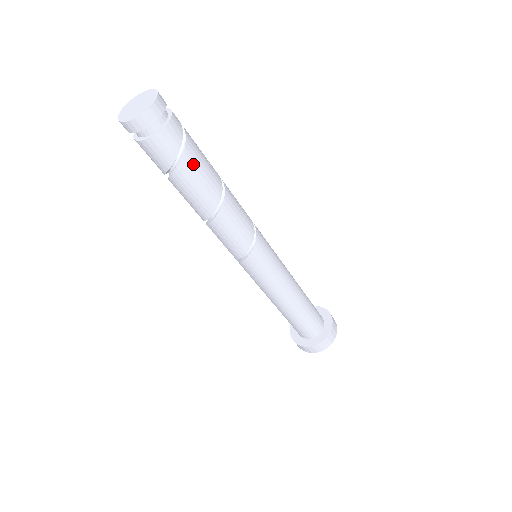
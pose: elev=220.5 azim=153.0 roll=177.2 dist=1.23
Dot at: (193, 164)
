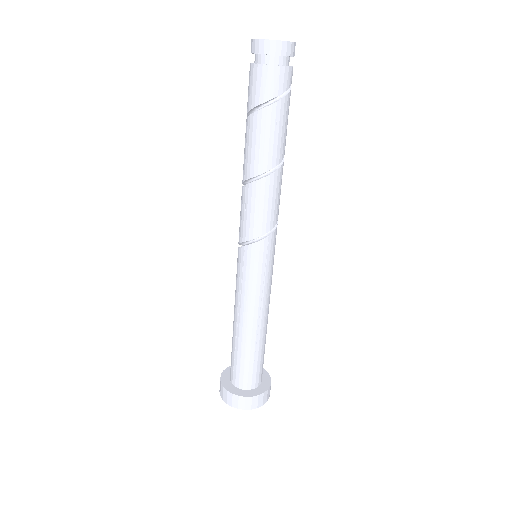
Dot at: (280, 116)
